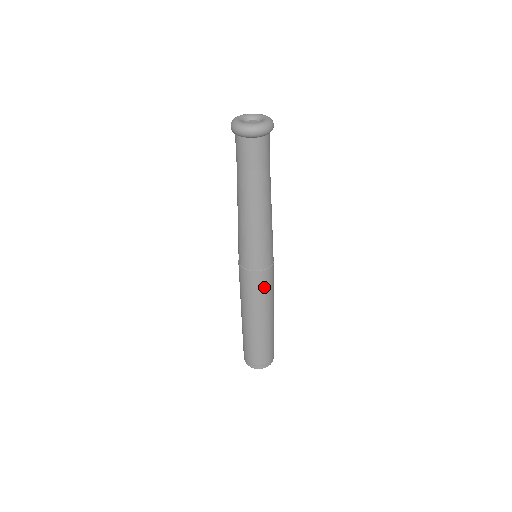
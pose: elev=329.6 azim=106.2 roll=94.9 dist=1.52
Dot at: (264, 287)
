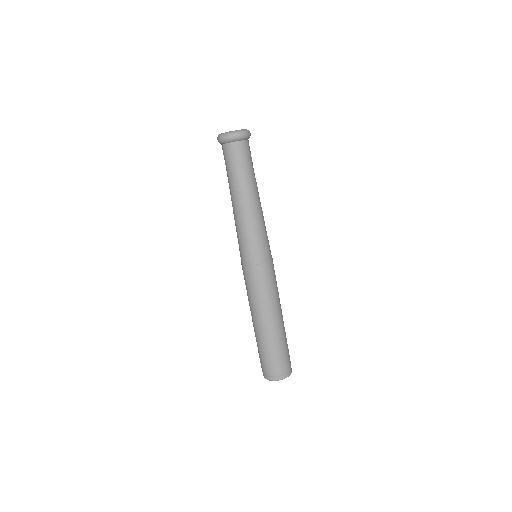
Dot at: (273, 279)
